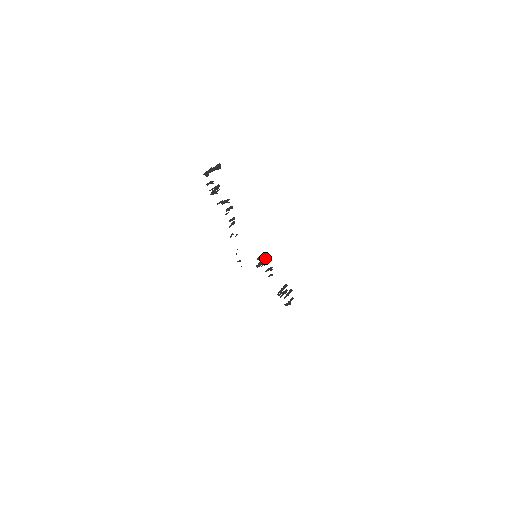
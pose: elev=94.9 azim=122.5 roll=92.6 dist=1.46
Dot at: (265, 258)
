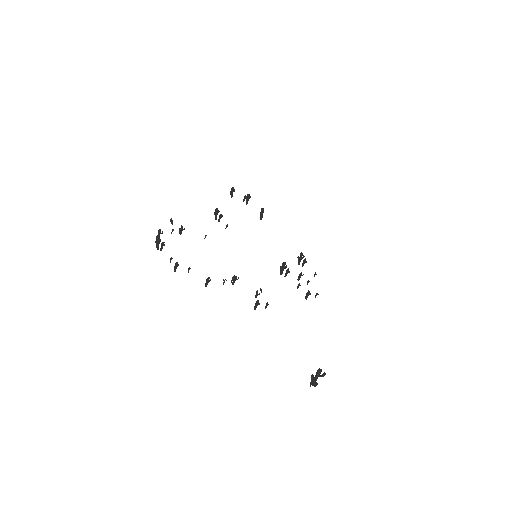
Dot at: (284, 268)
